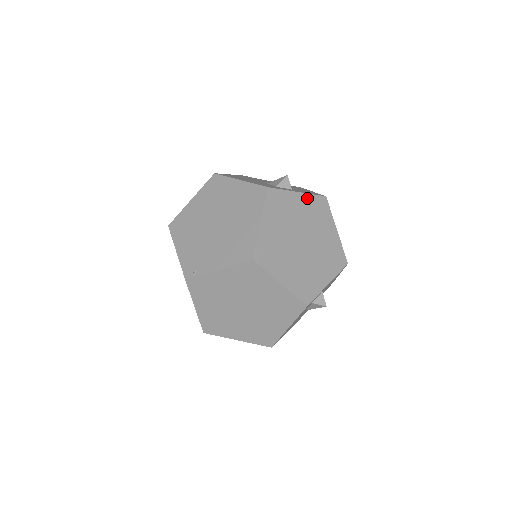
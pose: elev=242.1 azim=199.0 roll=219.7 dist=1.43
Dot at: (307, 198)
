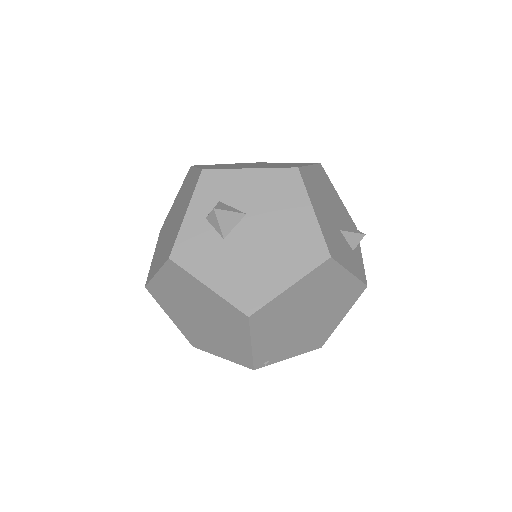
Dot at: occluded
